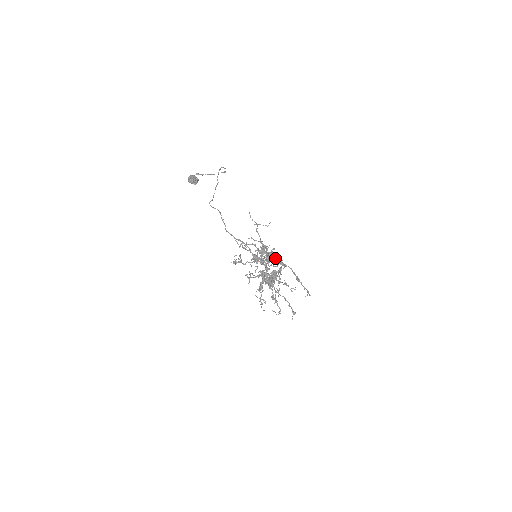
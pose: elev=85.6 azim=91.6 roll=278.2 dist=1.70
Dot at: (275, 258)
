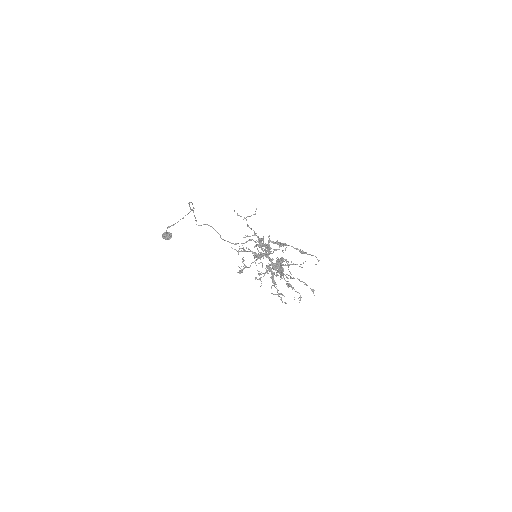
Dot at: occluded
